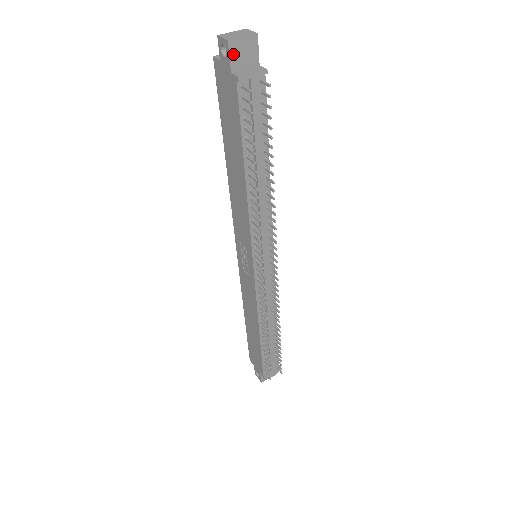
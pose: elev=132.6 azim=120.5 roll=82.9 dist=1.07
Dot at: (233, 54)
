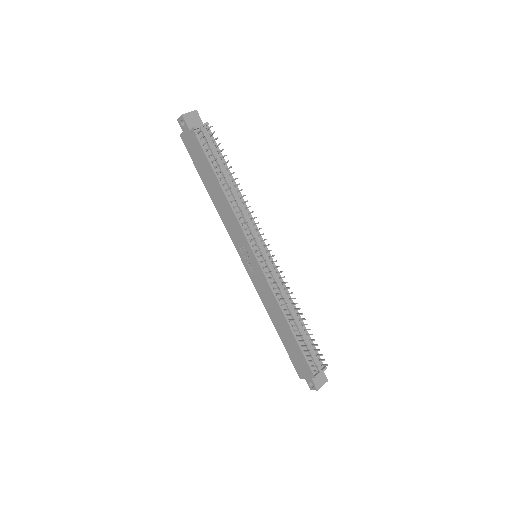
Dot at: (187, 121)
